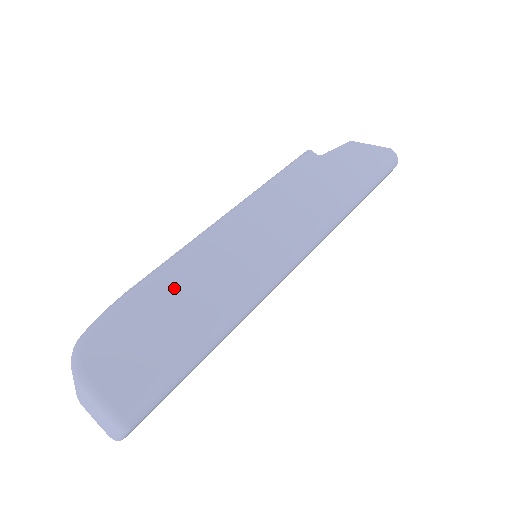
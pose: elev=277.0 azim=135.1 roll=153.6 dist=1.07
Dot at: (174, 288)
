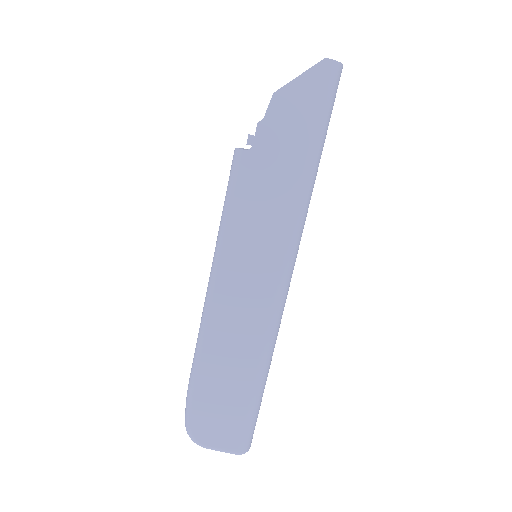
Dot at: (215, 368)
